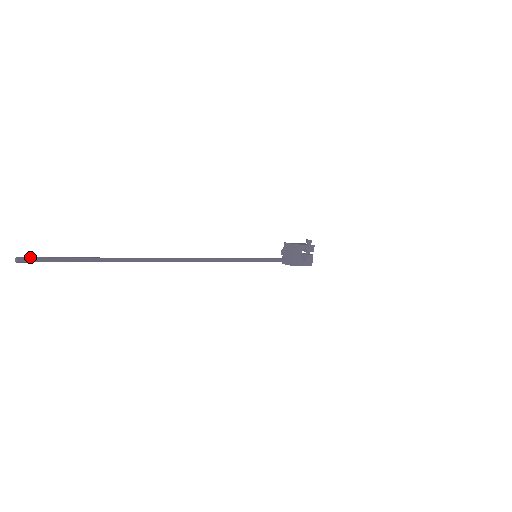
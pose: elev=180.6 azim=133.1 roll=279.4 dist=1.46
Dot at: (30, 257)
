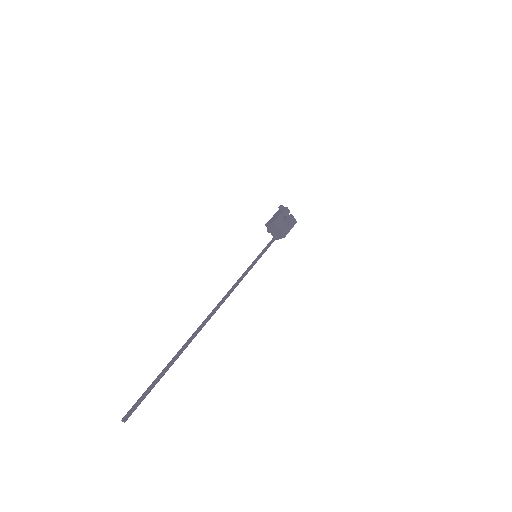
Dot at: (129, 411)
